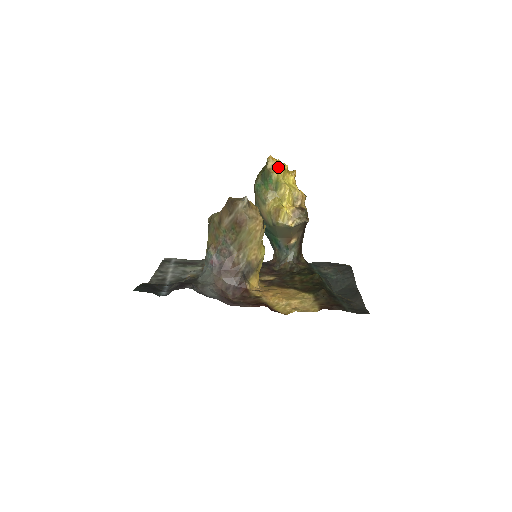
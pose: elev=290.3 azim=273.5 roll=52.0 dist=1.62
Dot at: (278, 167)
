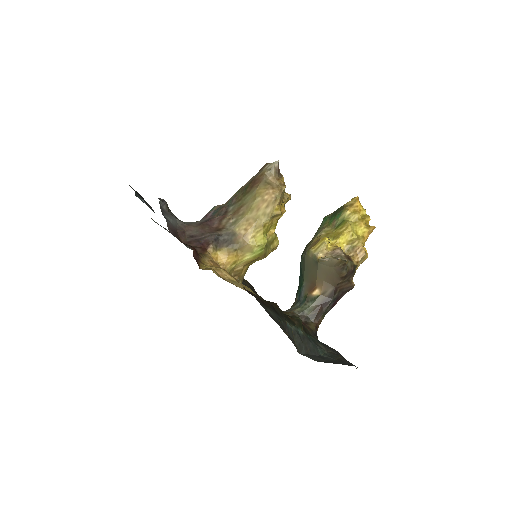
Dot at: (357, 210)
